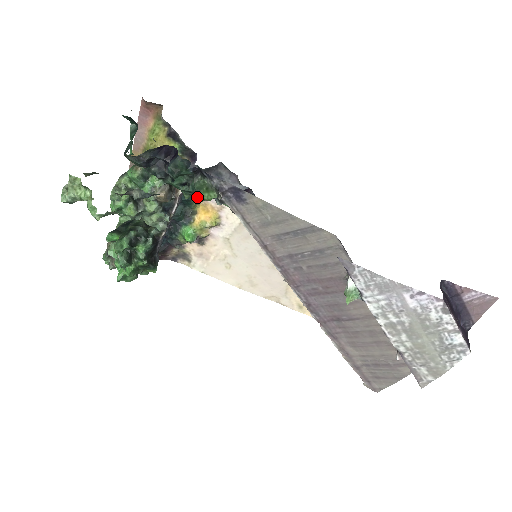
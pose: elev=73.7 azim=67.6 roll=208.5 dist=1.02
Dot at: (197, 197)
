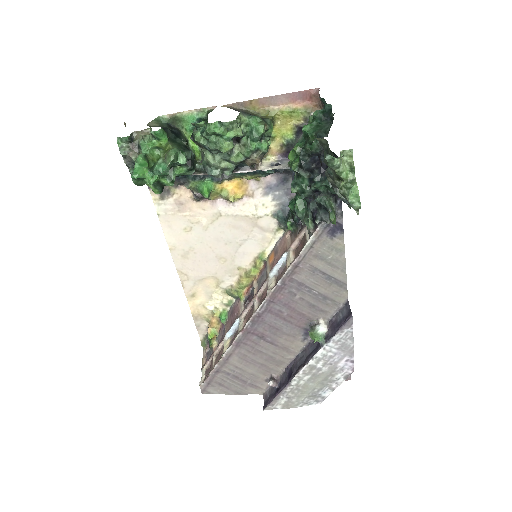
Dot at: (254, 176)
